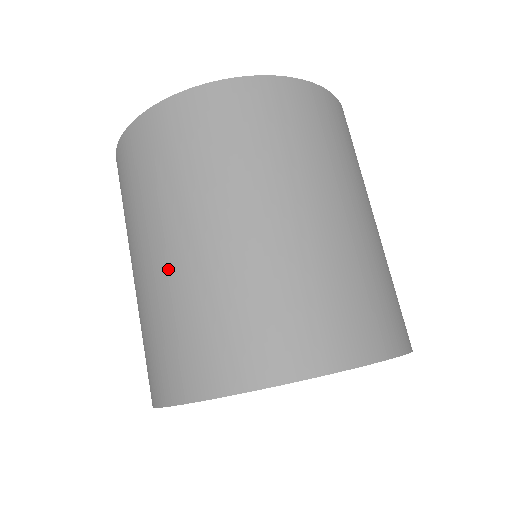
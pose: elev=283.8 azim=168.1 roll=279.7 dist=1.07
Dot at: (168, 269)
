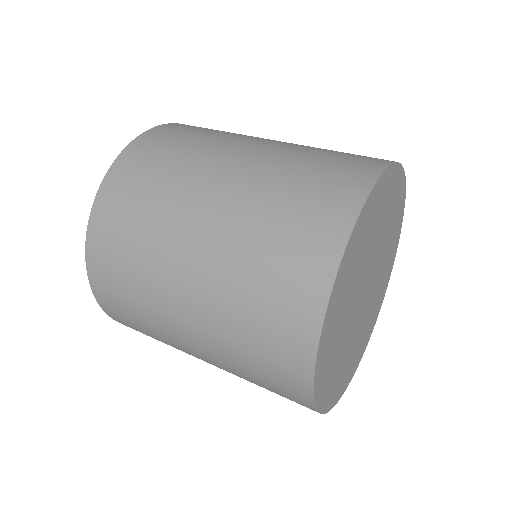
Dot at: (253, 168)
